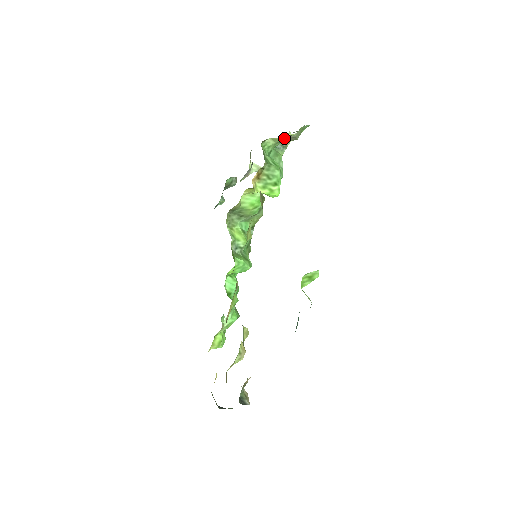
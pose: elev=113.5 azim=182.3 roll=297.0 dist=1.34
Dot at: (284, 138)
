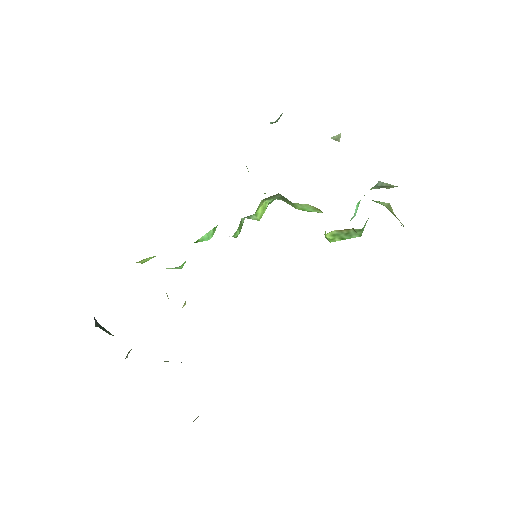
Dot at: occluded
